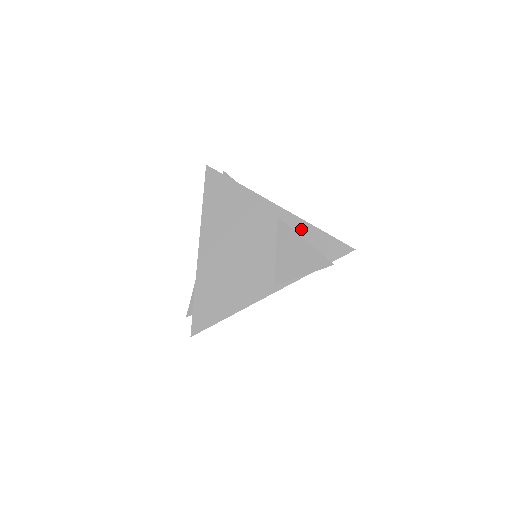
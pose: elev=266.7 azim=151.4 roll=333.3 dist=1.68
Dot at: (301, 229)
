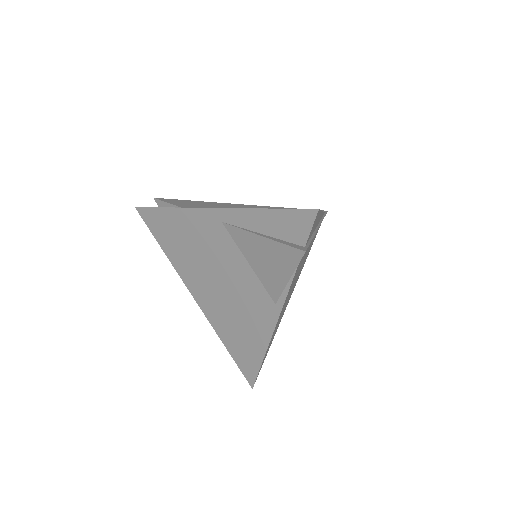
Dot at: (249, 222)
